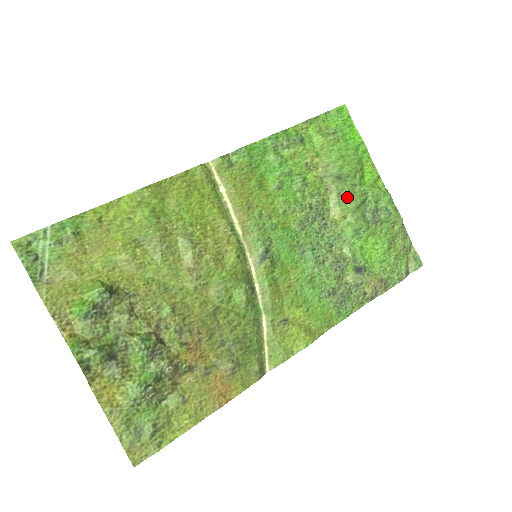
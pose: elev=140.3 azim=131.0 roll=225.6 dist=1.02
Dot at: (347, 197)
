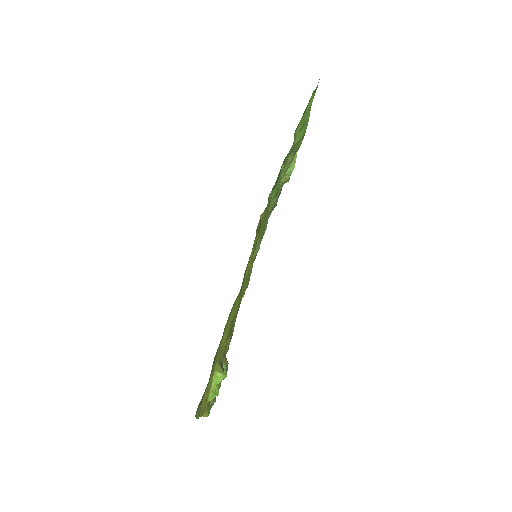
Dot at: (291, 162)
